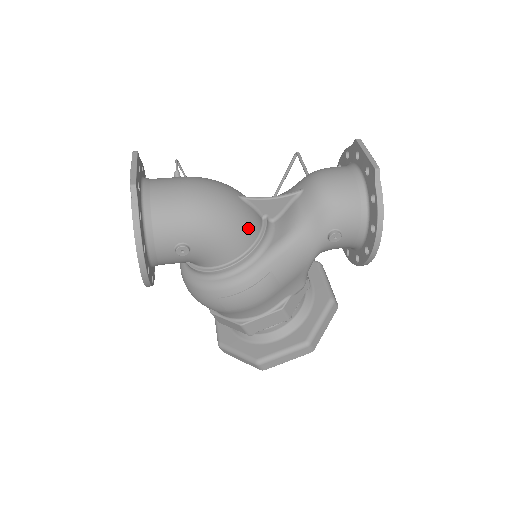
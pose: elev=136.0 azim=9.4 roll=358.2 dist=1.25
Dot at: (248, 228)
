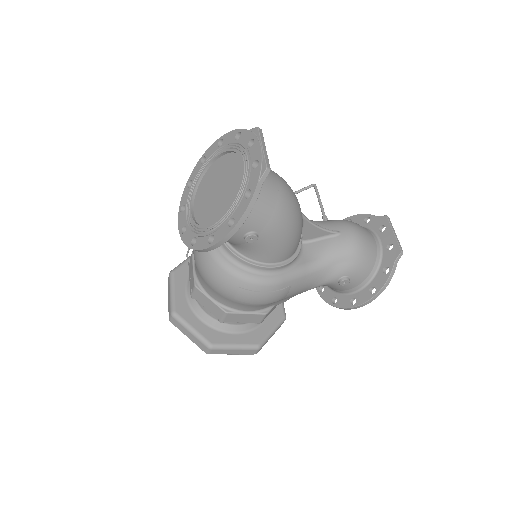
Dot at: (297, 243)
